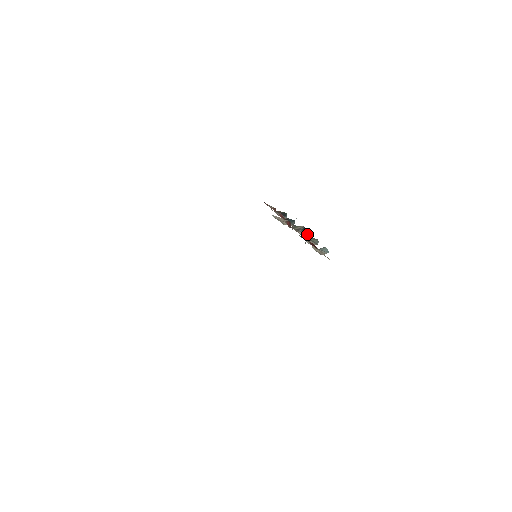
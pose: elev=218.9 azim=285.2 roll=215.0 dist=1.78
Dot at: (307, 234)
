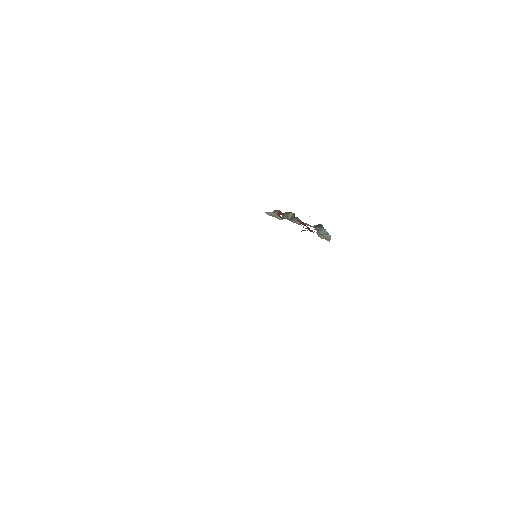
Dot at: occluded
